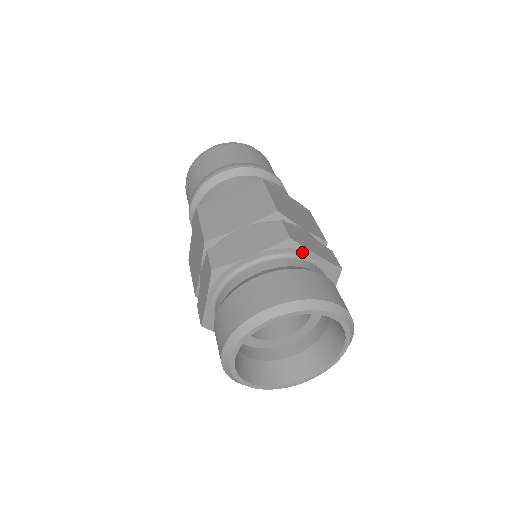
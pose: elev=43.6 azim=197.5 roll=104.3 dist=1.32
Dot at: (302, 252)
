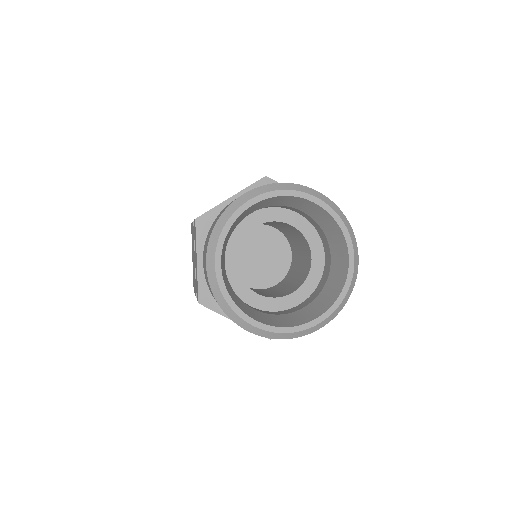
Dot at: occluded
